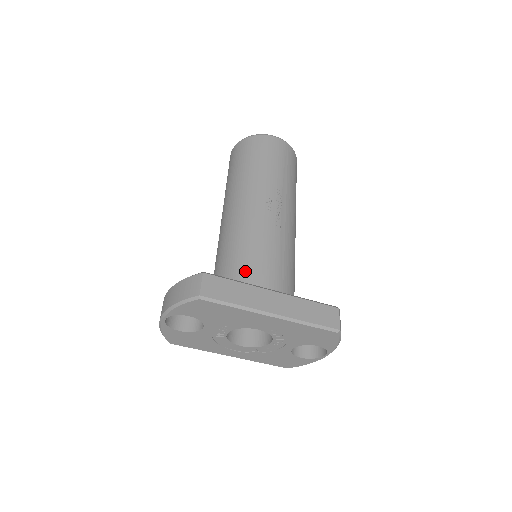
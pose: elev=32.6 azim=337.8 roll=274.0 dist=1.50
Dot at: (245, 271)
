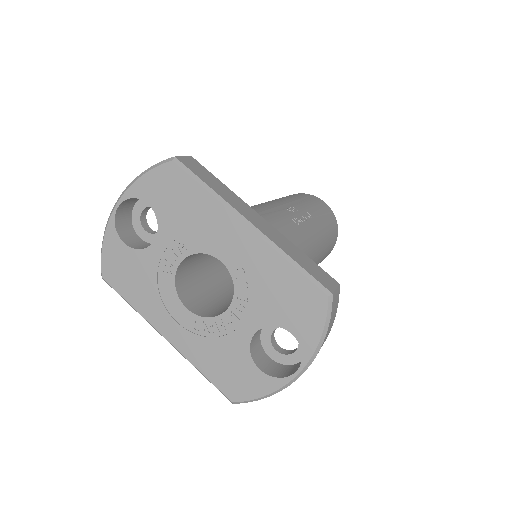
Dot at: occluded
